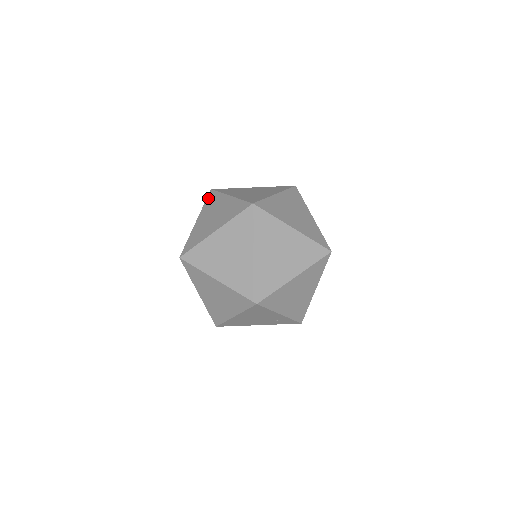
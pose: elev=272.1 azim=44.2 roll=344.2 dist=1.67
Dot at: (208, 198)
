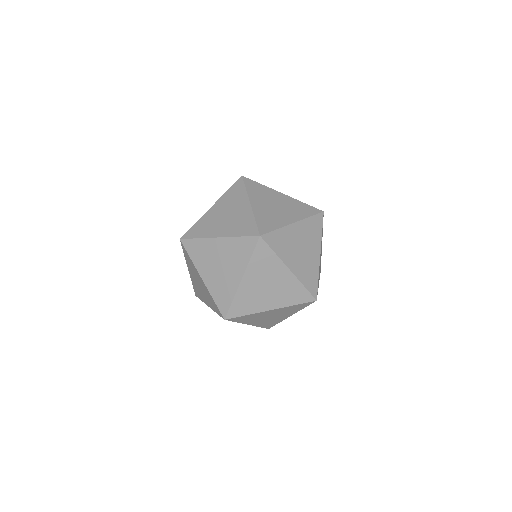
Dot at: (234, 186)
